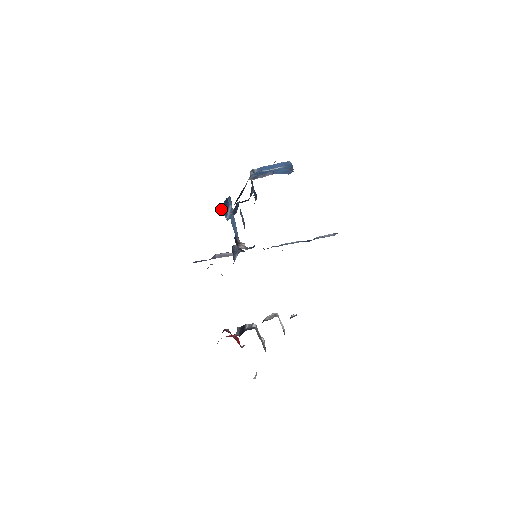
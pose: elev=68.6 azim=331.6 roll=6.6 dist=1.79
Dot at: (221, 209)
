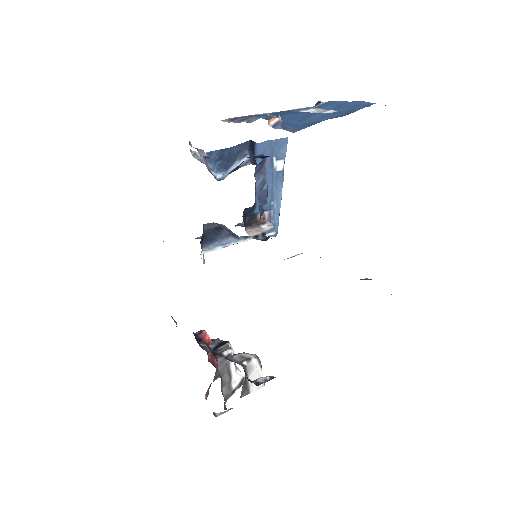
Dot at: (211, 157)
